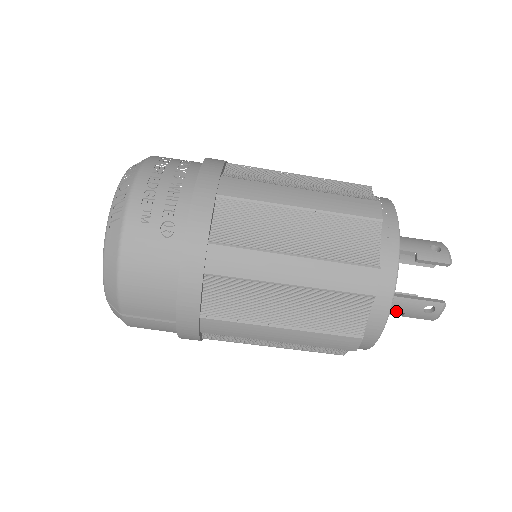
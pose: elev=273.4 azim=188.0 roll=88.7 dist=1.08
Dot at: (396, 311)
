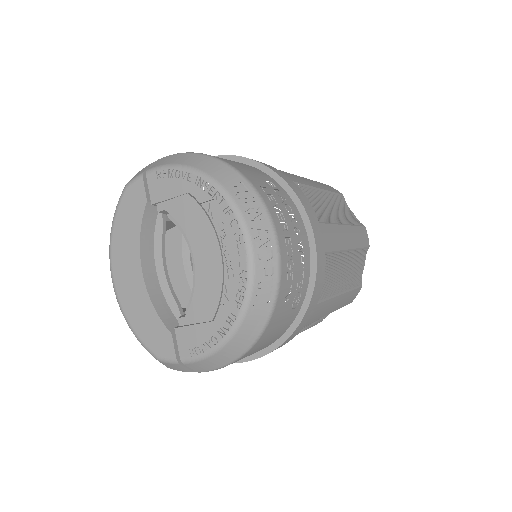
Dot at: occluded
